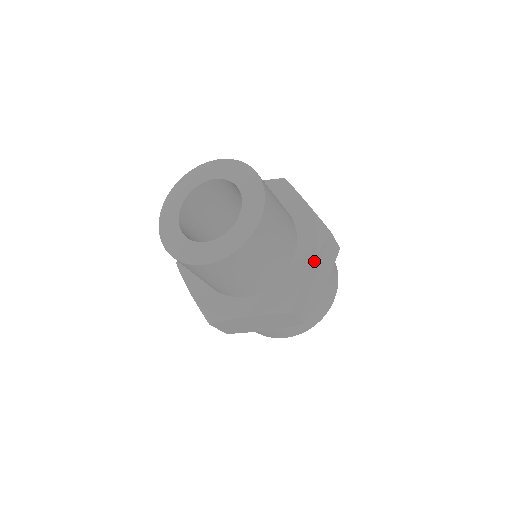
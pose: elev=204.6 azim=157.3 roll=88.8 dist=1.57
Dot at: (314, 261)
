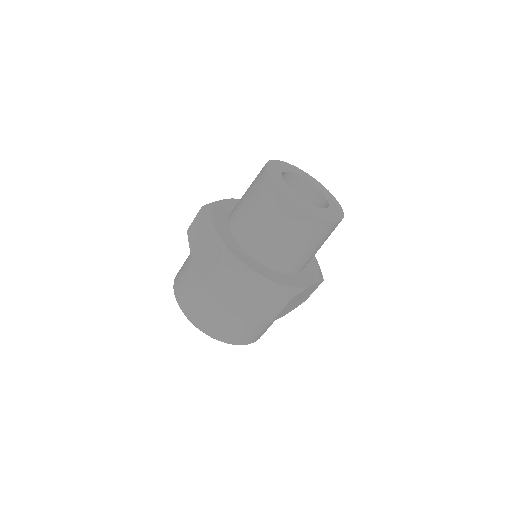
Dot at: occluded
